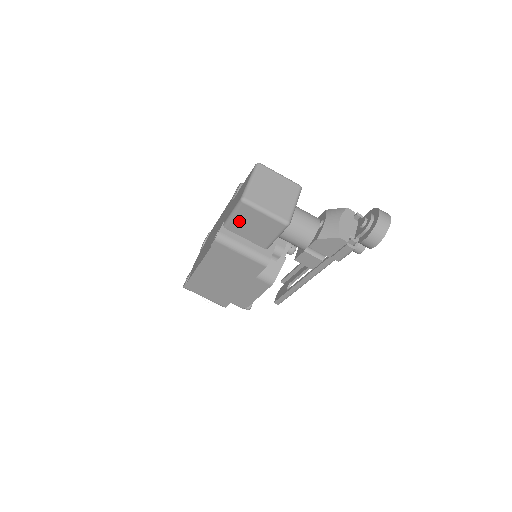
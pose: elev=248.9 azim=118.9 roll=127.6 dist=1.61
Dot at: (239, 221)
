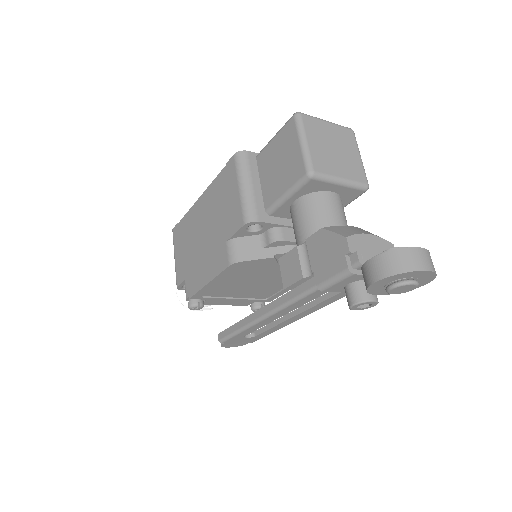
Dot at: (273, 149)
